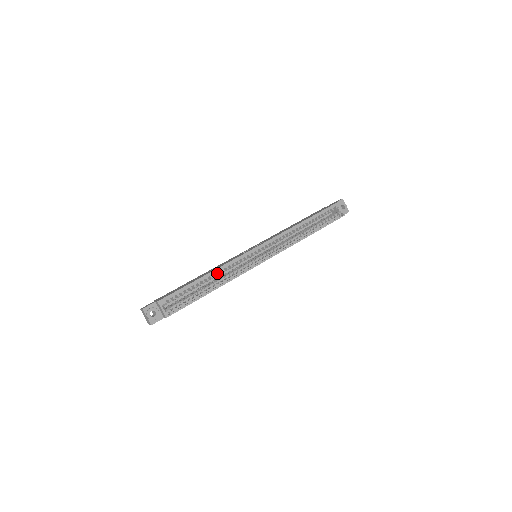
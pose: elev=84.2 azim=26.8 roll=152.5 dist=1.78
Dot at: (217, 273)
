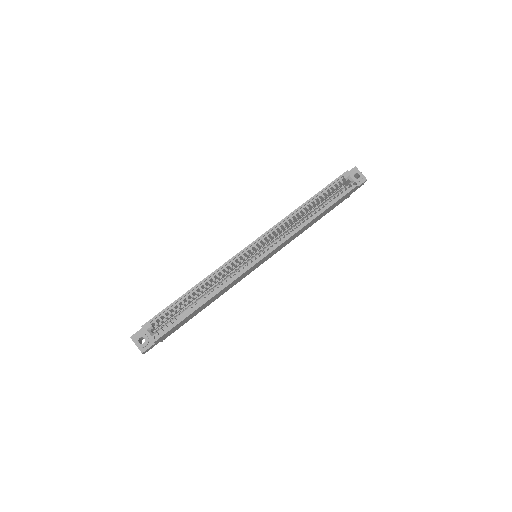
Dot at: occluded
